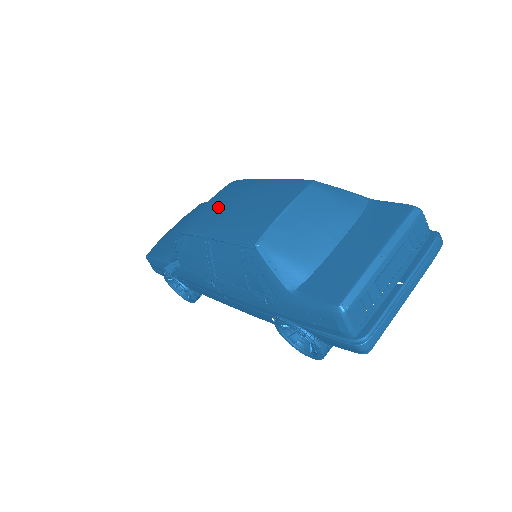
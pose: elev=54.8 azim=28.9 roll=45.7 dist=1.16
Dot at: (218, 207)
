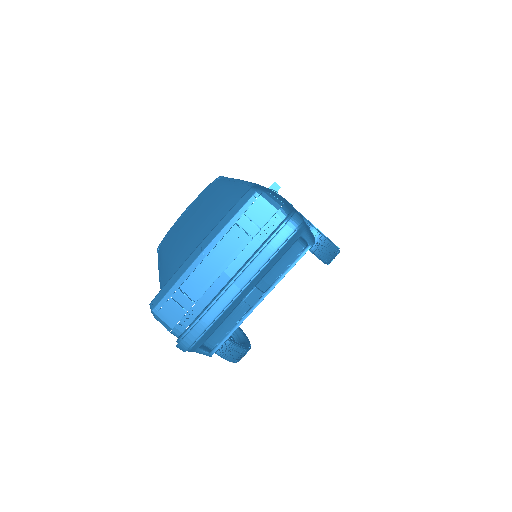
Dot at: occluded
